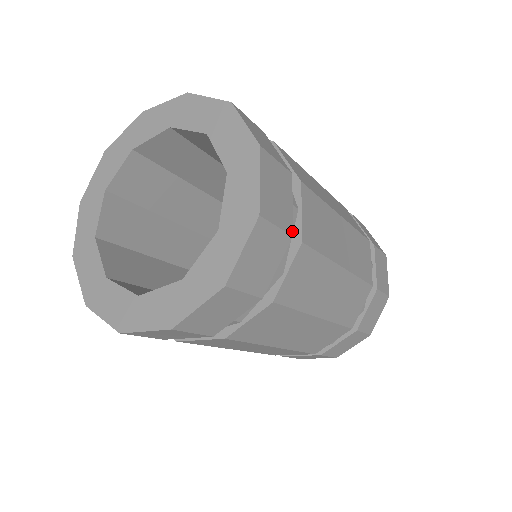
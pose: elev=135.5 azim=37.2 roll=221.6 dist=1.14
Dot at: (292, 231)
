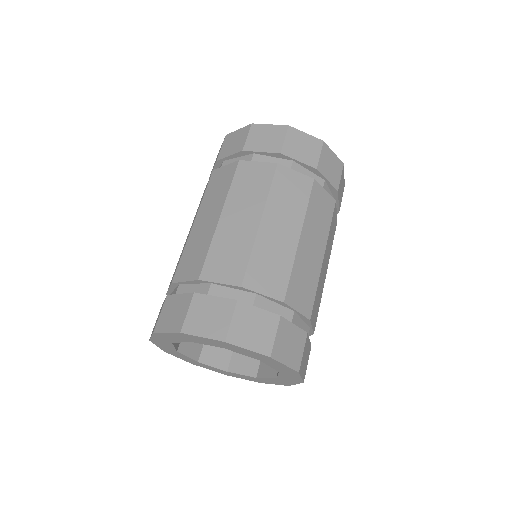
Dot at: (305, 332)
